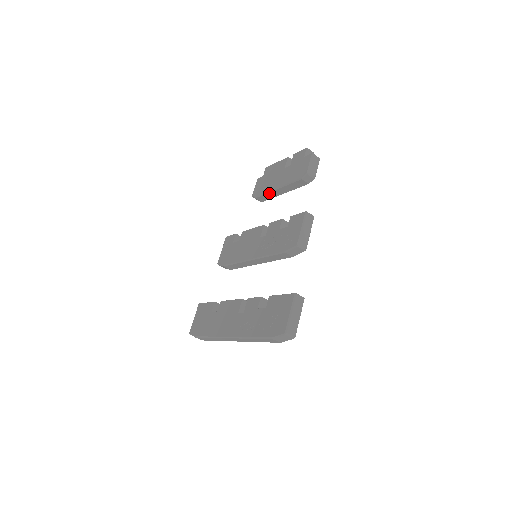
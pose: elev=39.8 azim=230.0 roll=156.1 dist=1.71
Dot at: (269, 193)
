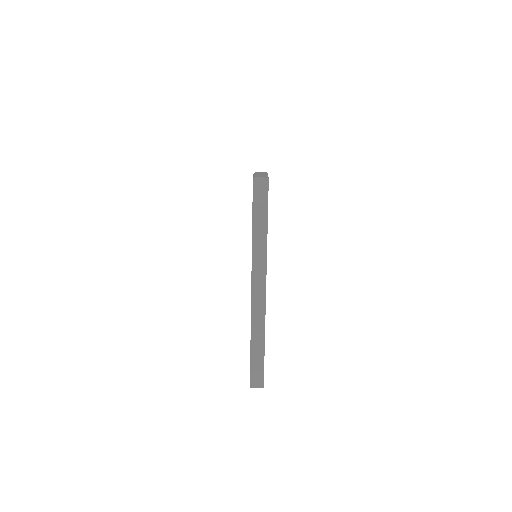
Dot at: occluded
